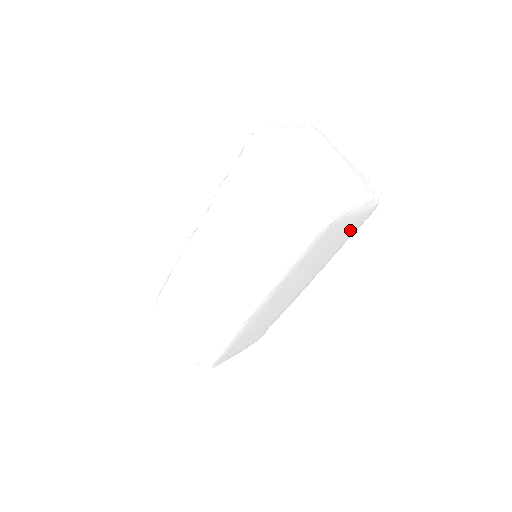
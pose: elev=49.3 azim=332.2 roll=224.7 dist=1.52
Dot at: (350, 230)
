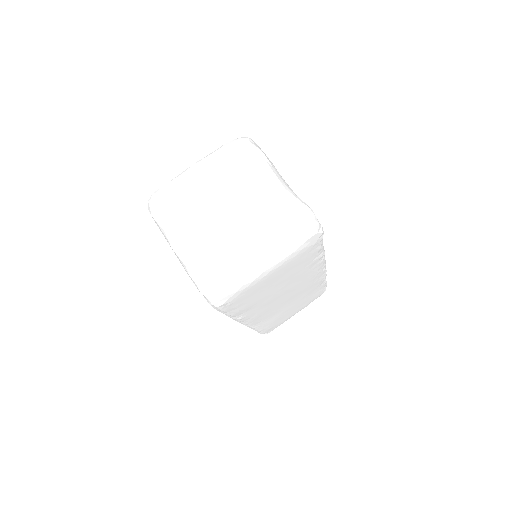
Dot at: (295, 263)
